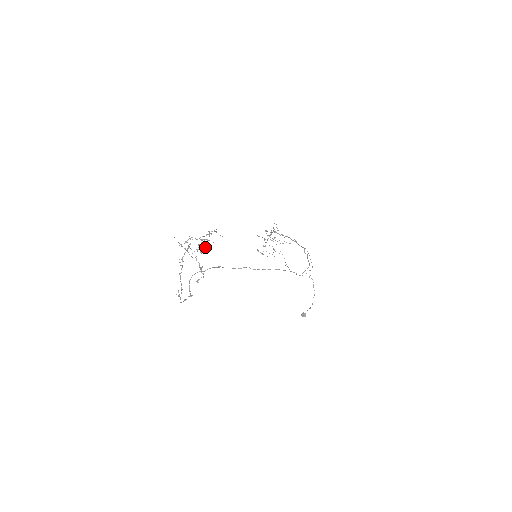
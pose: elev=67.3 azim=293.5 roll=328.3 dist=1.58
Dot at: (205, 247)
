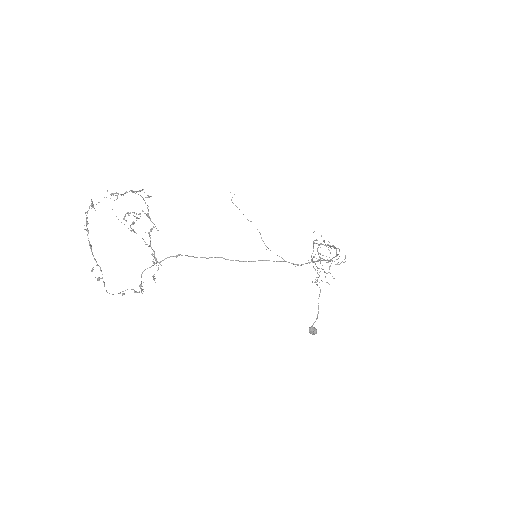
Dot at: occluded
